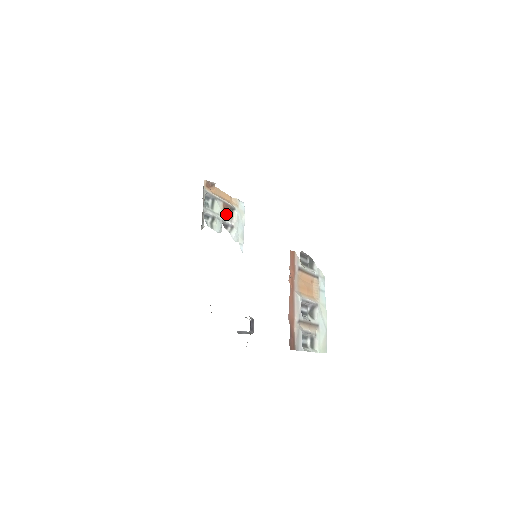
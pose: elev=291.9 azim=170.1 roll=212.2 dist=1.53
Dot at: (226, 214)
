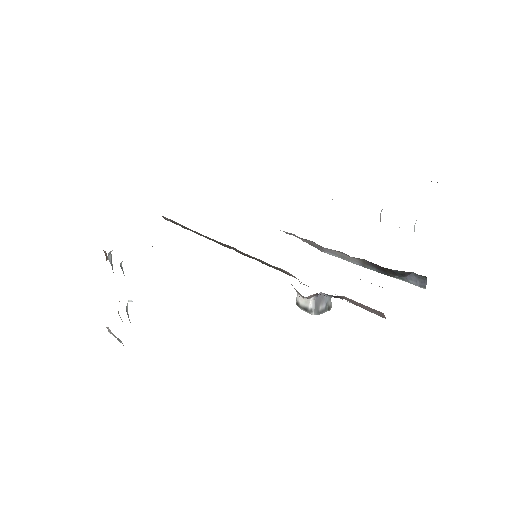
Dot at: occluded
